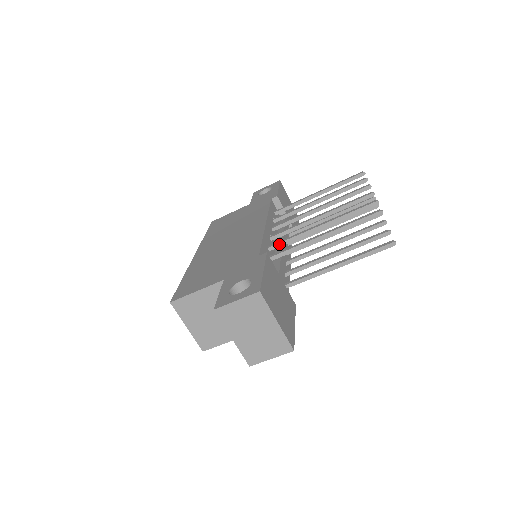
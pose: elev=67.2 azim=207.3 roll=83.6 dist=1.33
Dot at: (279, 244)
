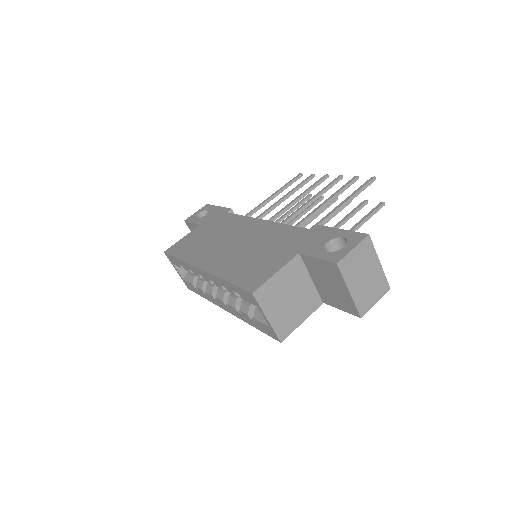
Dot at: occluded
